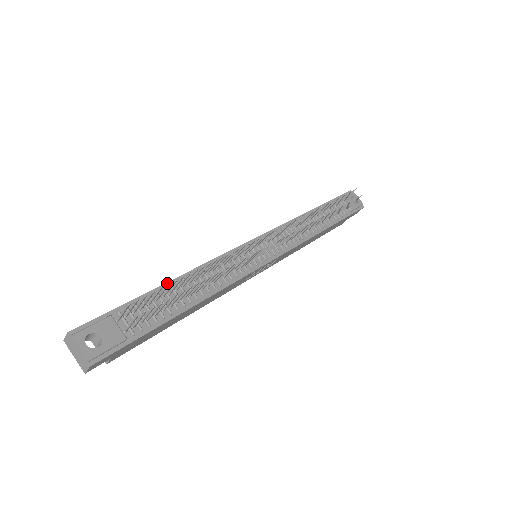
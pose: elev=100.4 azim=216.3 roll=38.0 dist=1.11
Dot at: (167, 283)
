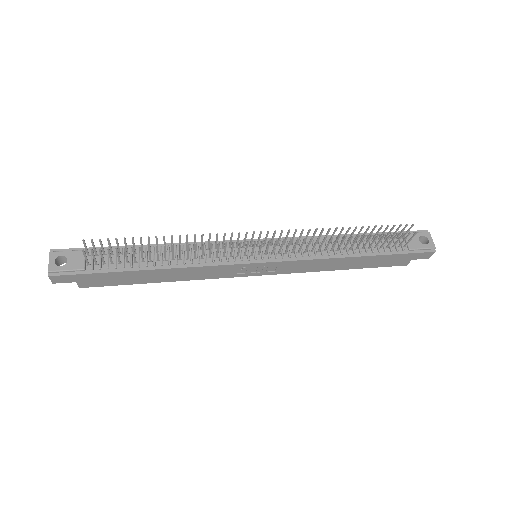
Dot at: (146, 245)
